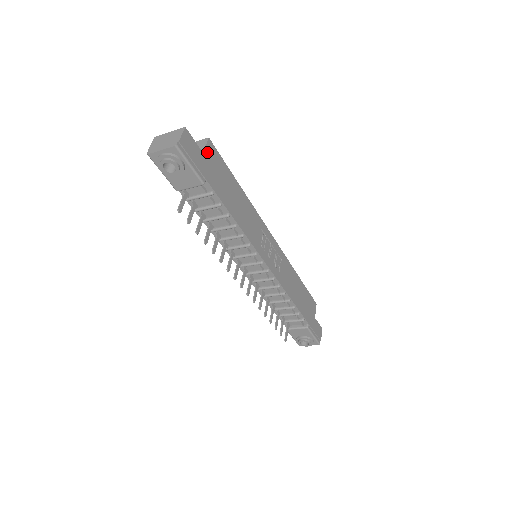
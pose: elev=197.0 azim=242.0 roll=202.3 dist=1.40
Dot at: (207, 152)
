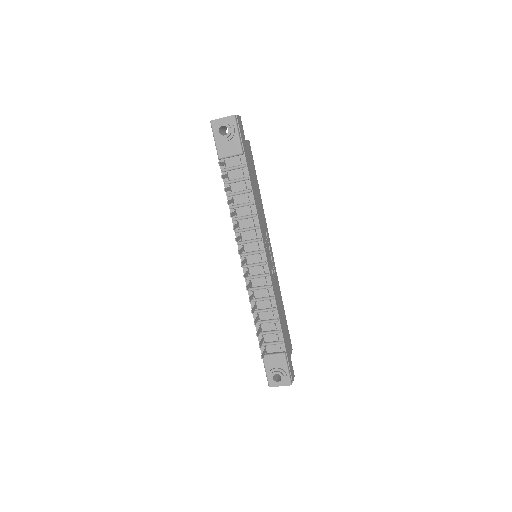
Dot at: (247, 144)
